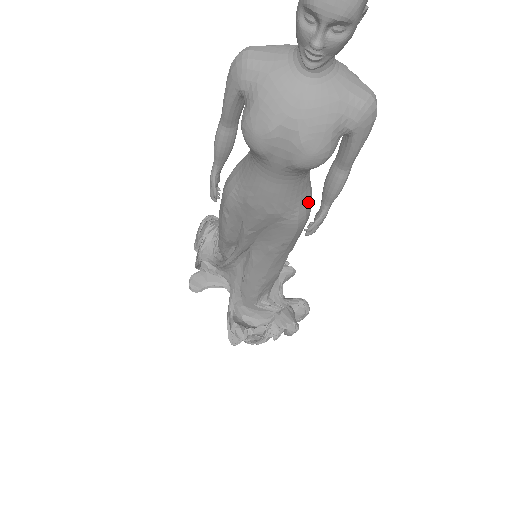
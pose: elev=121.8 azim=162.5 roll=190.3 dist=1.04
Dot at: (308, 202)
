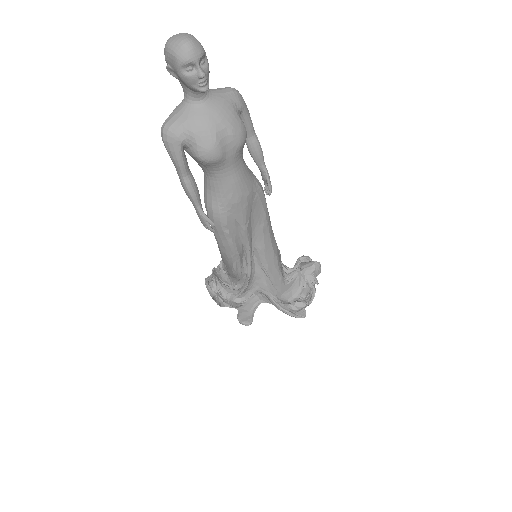
Dot at: (254, 175)
